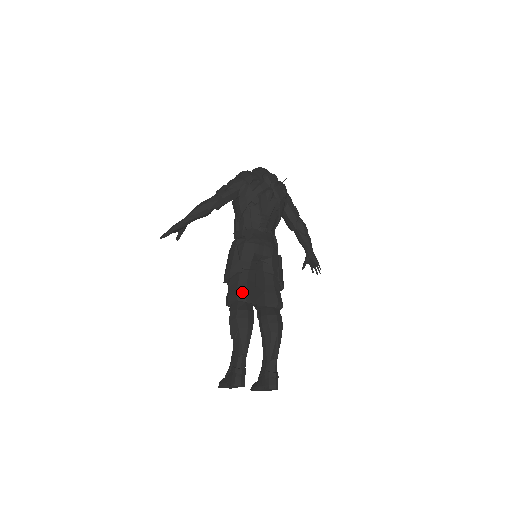
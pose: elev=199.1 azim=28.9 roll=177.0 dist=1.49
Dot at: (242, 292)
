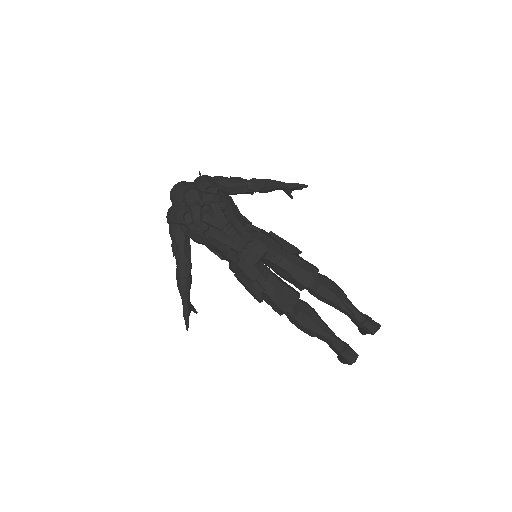
Dot at: (282, 304)
